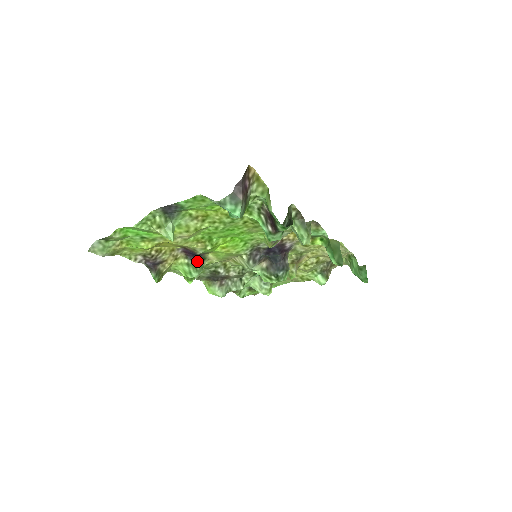
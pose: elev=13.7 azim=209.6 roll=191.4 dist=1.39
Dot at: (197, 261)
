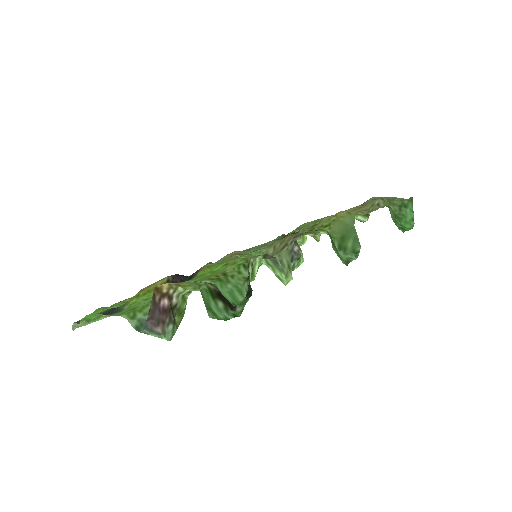
Dot at: occluded
